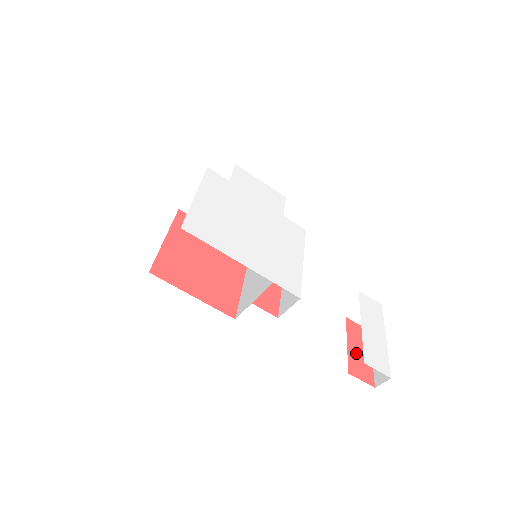
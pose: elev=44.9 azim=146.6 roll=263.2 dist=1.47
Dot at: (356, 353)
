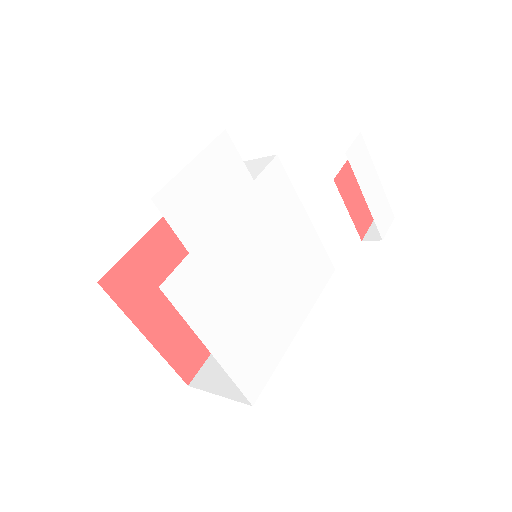
Dot at: (355, 209)
